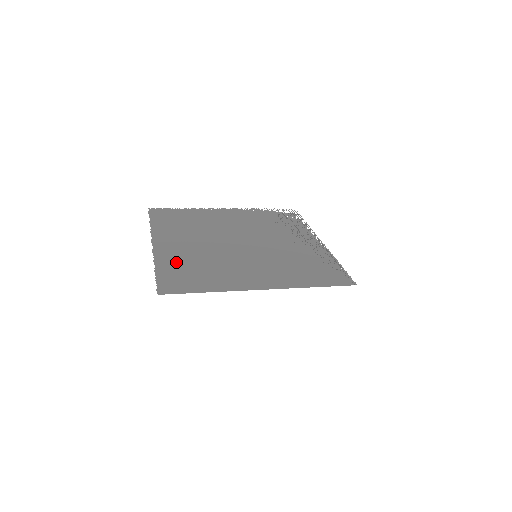
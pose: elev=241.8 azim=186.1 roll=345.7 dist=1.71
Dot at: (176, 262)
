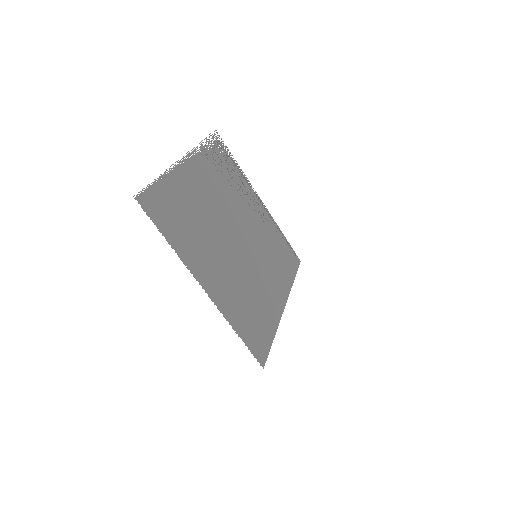
Dot at: (238, 310)
